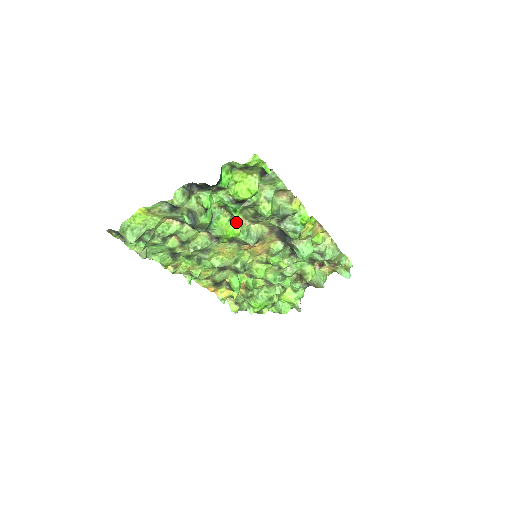
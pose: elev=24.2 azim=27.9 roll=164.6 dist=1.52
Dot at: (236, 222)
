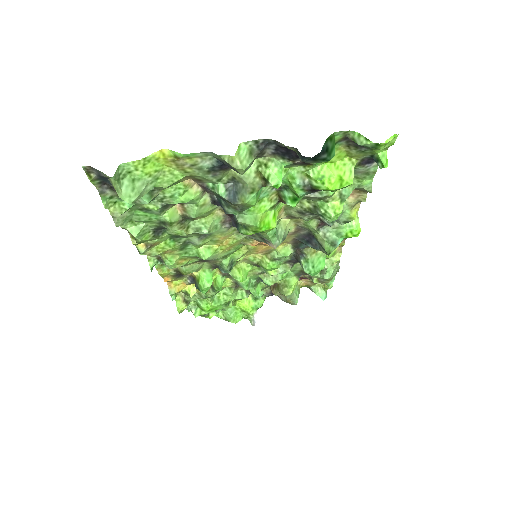
Dot at: (275, 212)
